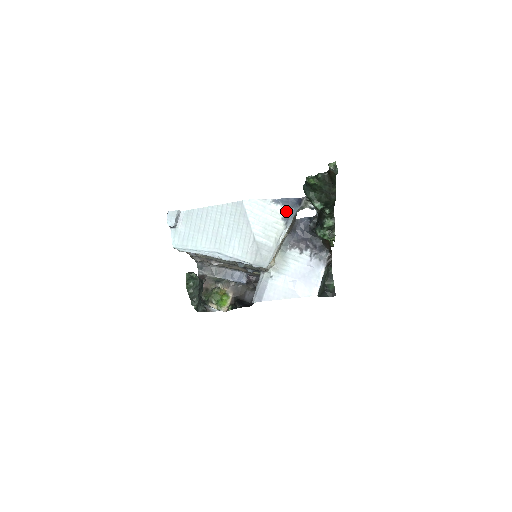
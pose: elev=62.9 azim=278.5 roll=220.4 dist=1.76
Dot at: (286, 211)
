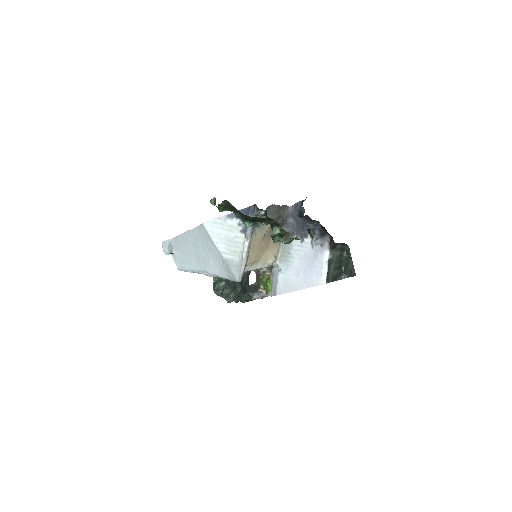
Dot at: (242, 223)
